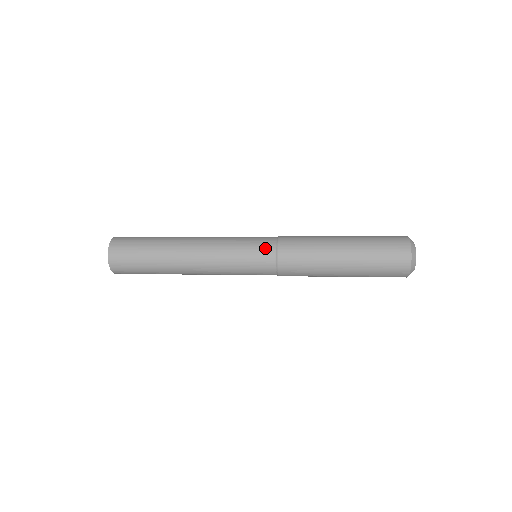
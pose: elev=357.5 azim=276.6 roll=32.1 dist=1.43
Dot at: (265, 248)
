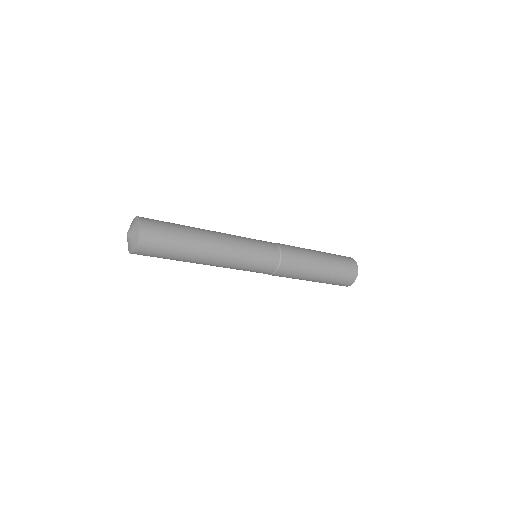
Dot at: (273, 257)
